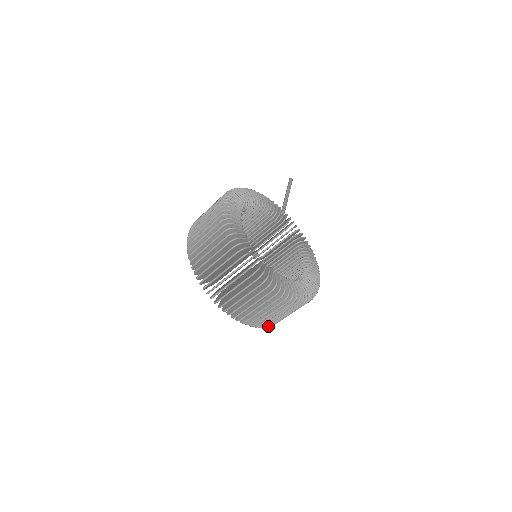
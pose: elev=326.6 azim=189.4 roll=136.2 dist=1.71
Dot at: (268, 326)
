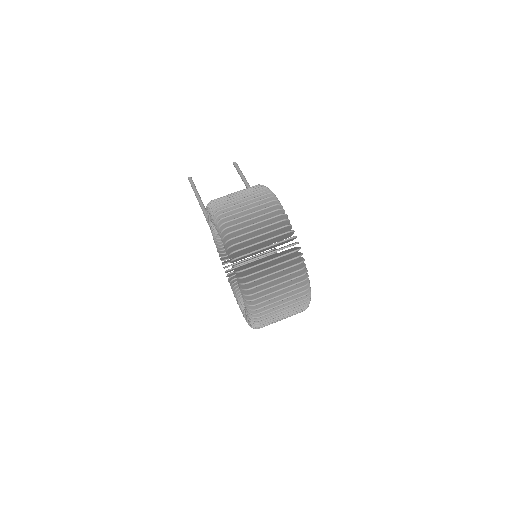
Dot at: occluded
